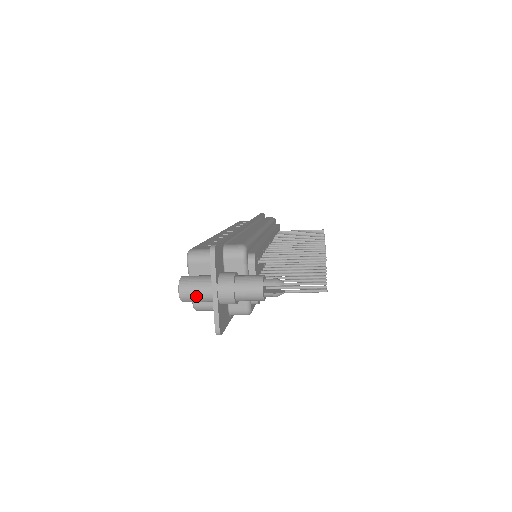
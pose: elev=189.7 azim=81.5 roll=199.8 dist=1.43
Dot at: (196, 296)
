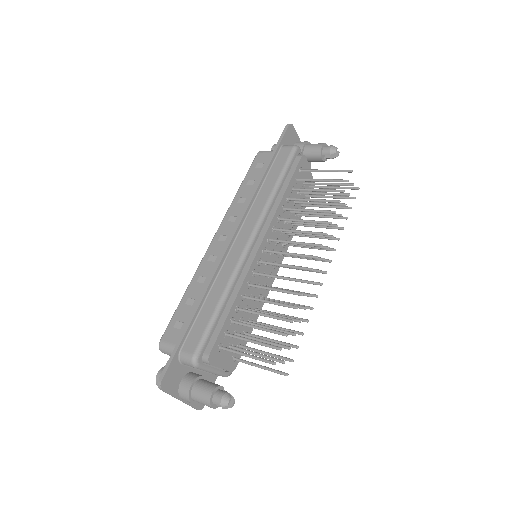
Dot at: occluded
